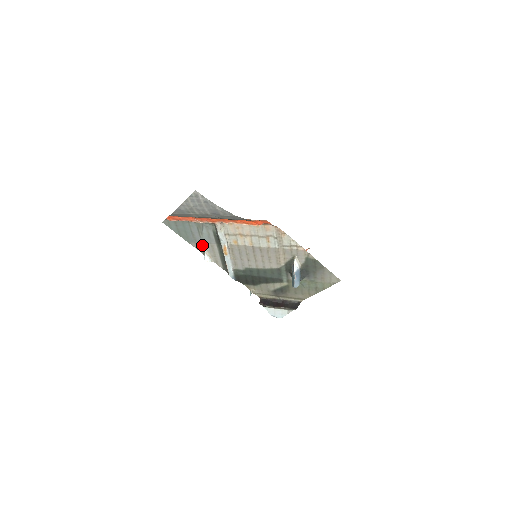
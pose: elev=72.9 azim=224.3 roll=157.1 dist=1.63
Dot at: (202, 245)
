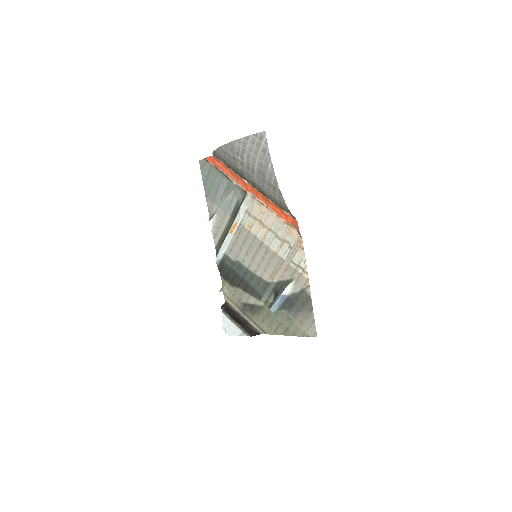
Dot at: (216, 208)
